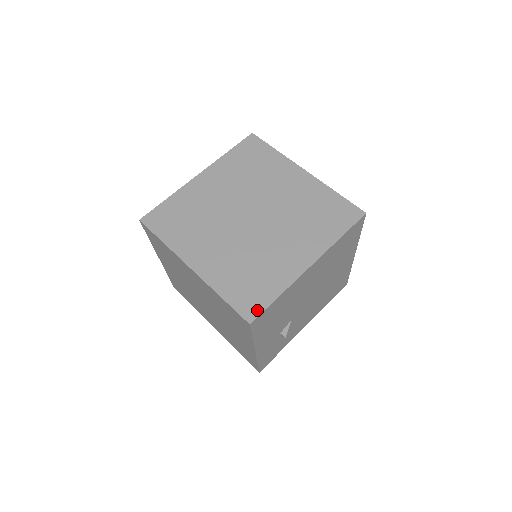
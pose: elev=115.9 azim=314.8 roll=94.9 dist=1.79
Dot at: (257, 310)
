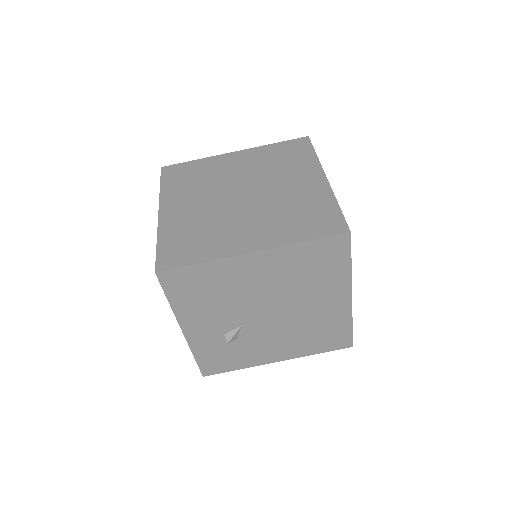
Dot at: (172, 265)
